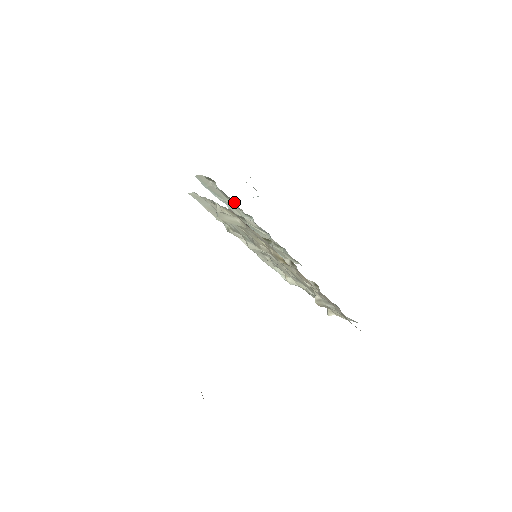
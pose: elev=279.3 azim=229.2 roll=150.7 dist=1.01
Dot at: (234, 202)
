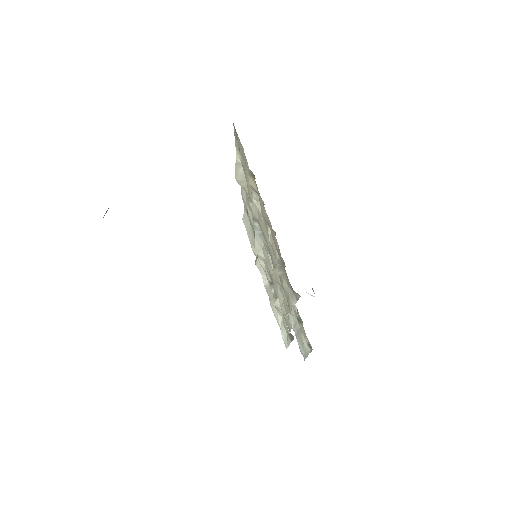
Dot at: occluded
